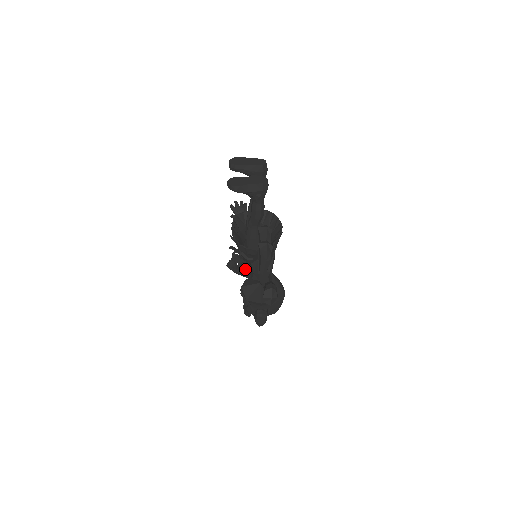
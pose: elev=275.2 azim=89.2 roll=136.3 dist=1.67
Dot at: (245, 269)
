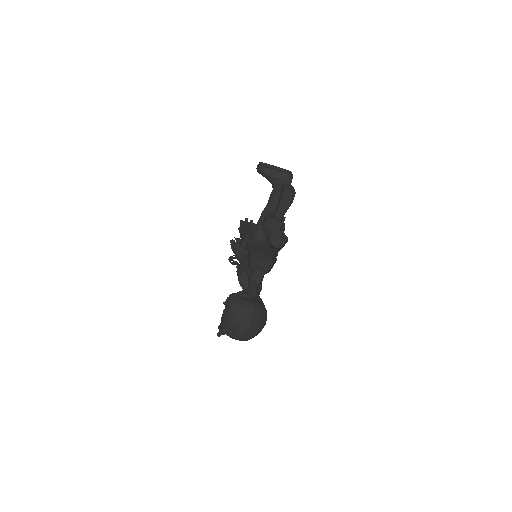
Dot at: occluded
